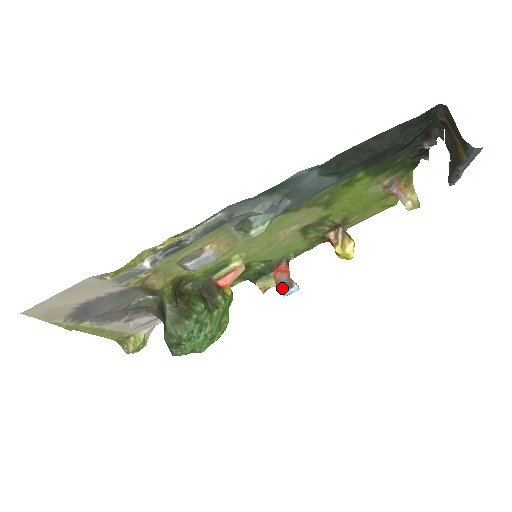
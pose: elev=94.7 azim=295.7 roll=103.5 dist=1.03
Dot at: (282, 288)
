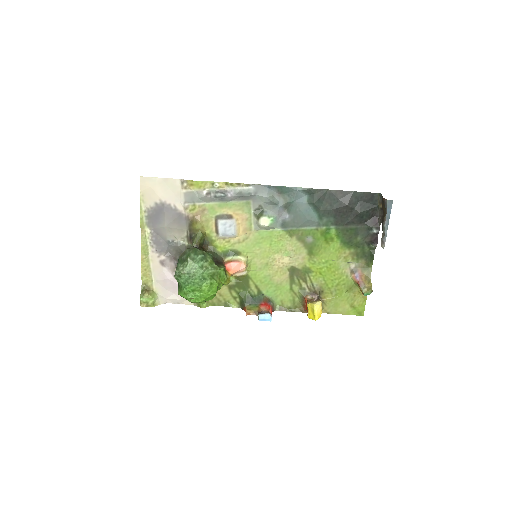
Dot at: (261, 313)
